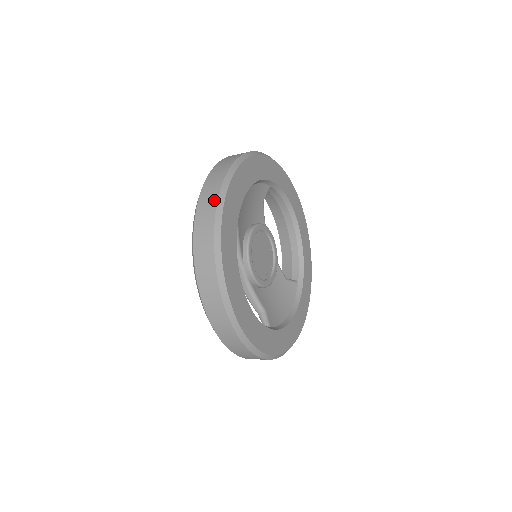
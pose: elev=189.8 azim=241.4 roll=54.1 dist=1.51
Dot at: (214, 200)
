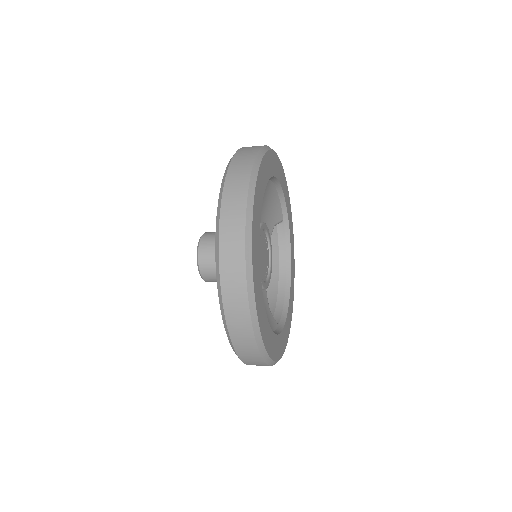
Dot at: occluded
